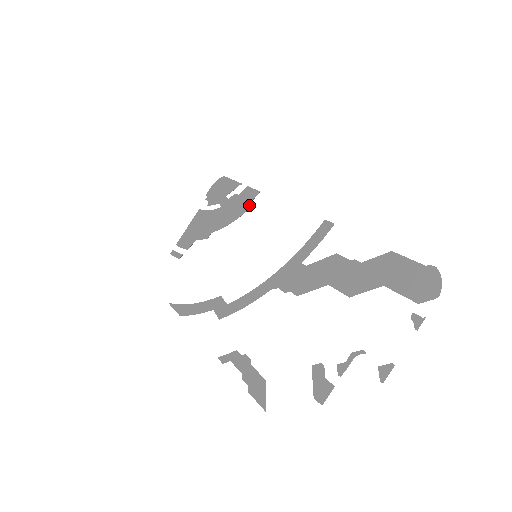
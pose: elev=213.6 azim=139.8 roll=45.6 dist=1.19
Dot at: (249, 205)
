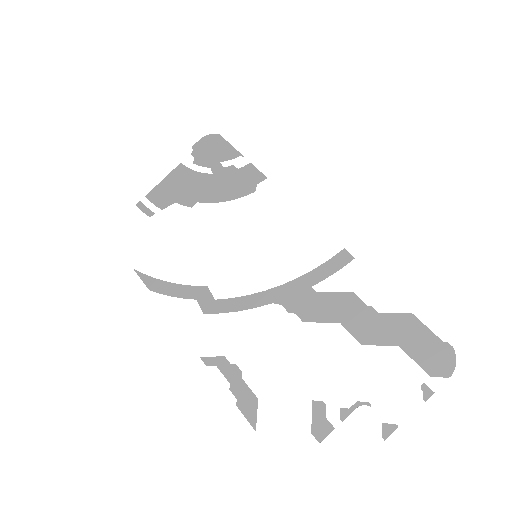
Dot at: (252, 189)
